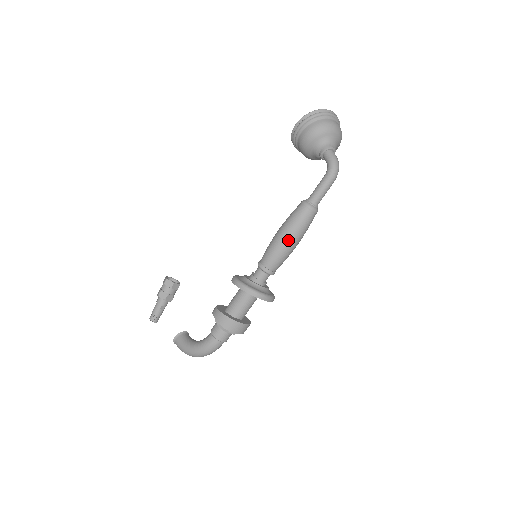
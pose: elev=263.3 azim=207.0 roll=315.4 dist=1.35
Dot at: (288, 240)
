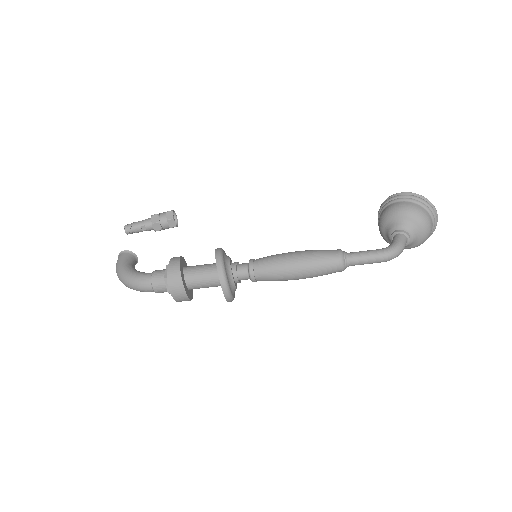
Dot at: (295, 264)
